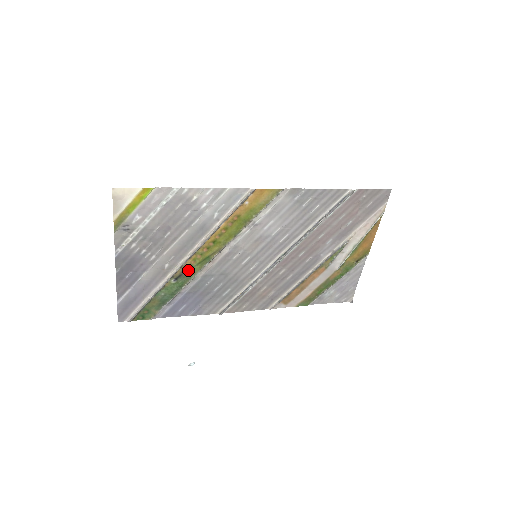
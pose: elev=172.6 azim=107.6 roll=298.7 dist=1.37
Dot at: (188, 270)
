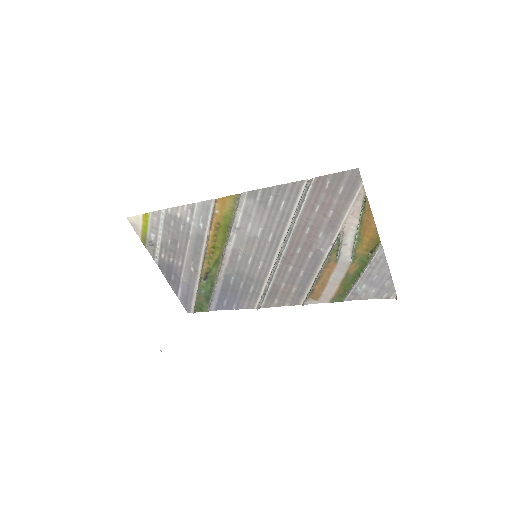
Dot at: (209, 272)
